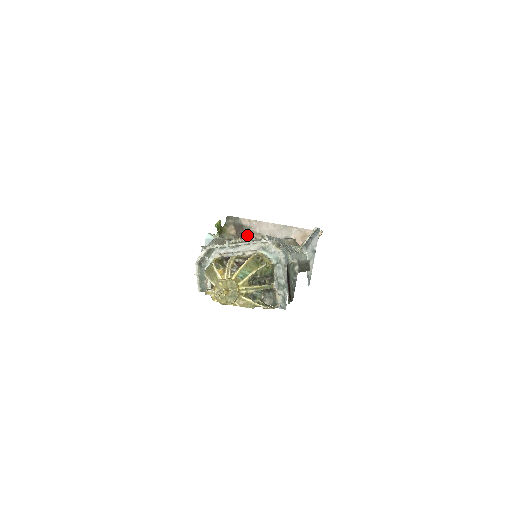
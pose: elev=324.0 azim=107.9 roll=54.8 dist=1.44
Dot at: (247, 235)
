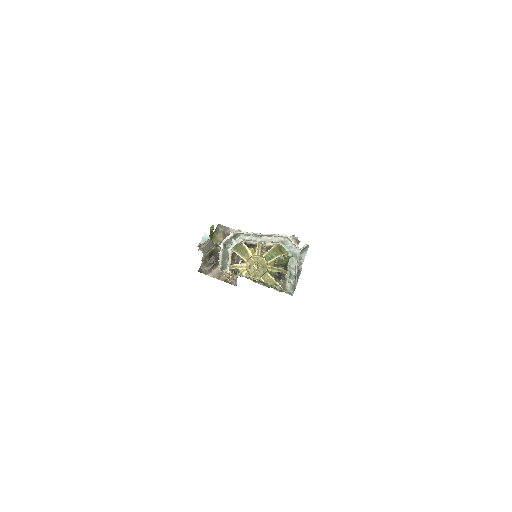
Dot at: occluded
